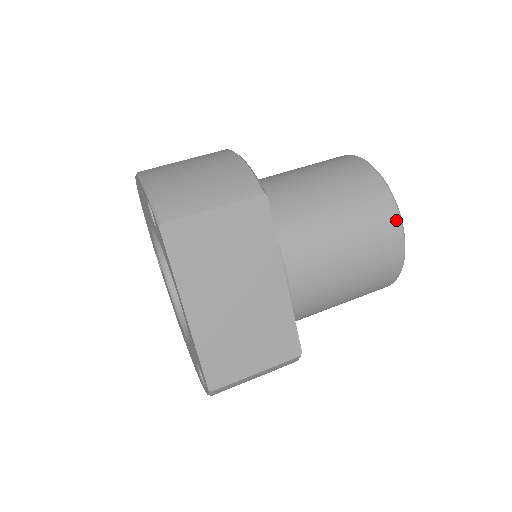
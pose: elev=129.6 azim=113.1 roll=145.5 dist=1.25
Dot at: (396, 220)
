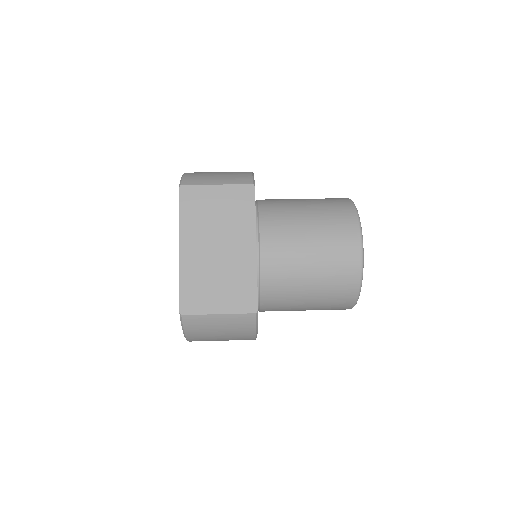
Dot at: (357, 233)
